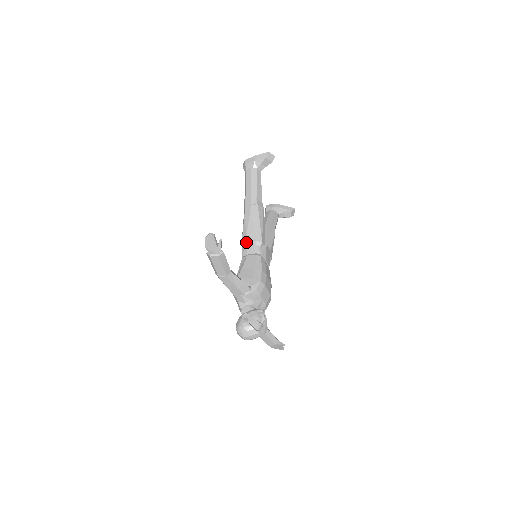
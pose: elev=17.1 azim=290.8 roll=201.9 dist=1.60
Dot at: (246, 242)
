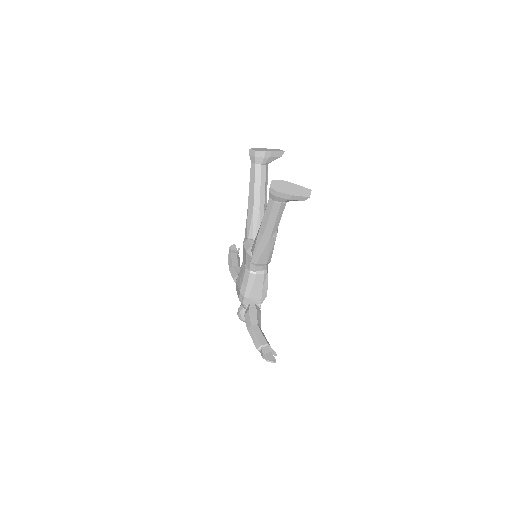
Dot at: (257, 264)
